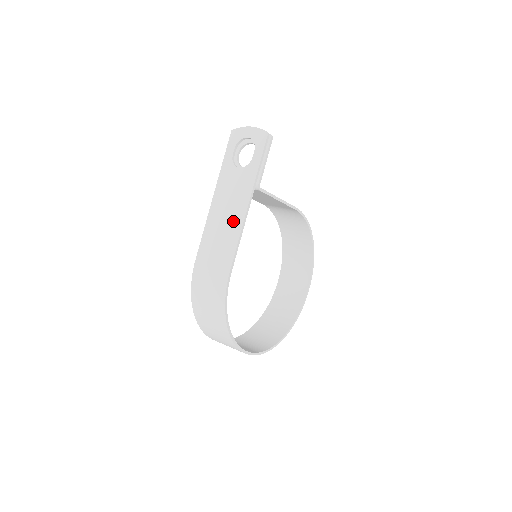
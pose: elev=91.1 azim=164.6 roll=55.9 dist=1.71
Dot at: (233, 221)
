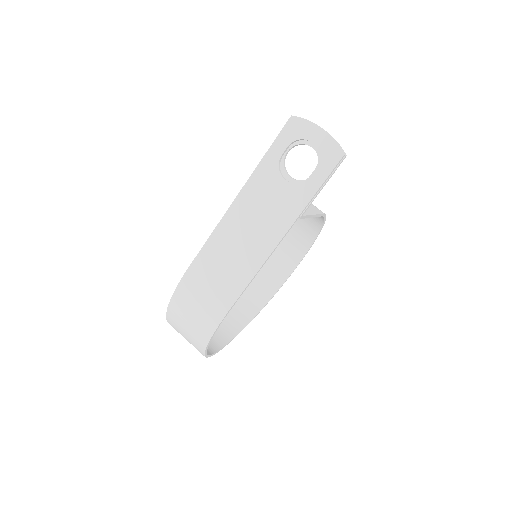
Dot at: (254, 248)
